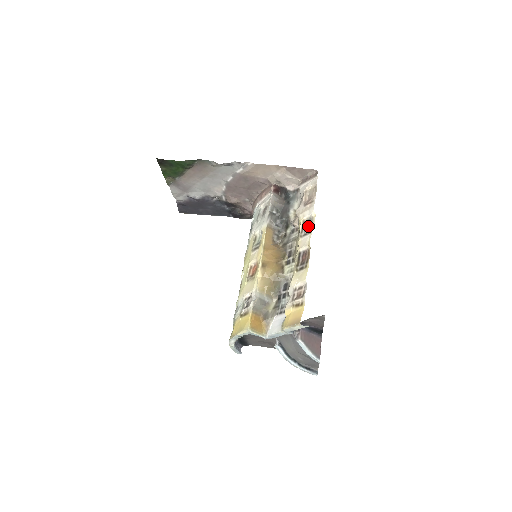
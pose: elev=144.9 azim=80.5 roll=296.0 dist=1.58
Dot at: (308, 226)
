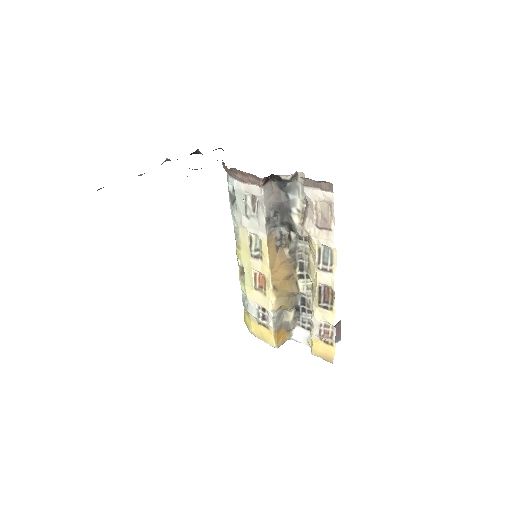
Dot at: (327, 260)
